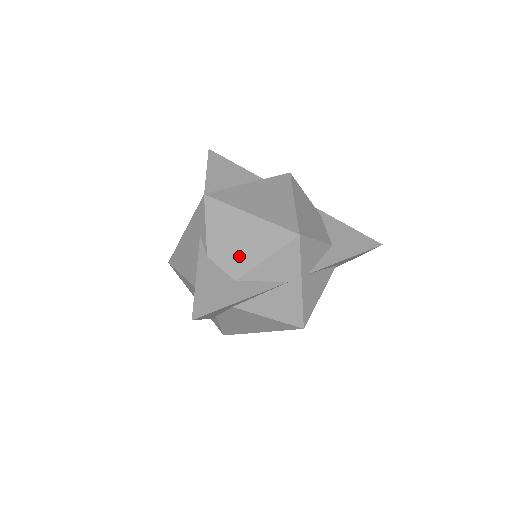
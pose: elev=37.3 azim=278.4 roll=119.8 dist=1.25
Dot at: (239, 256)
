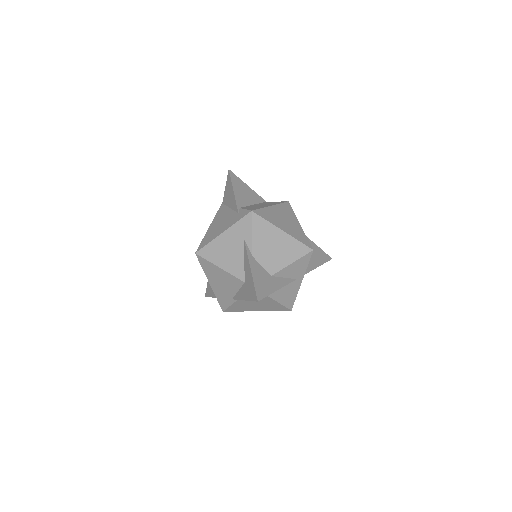
Dot at: (275, 259)
